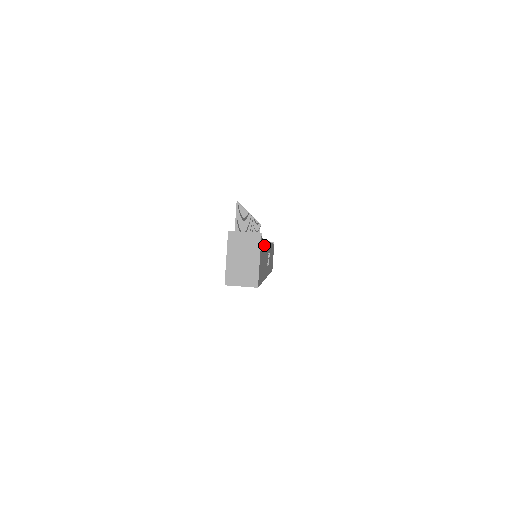
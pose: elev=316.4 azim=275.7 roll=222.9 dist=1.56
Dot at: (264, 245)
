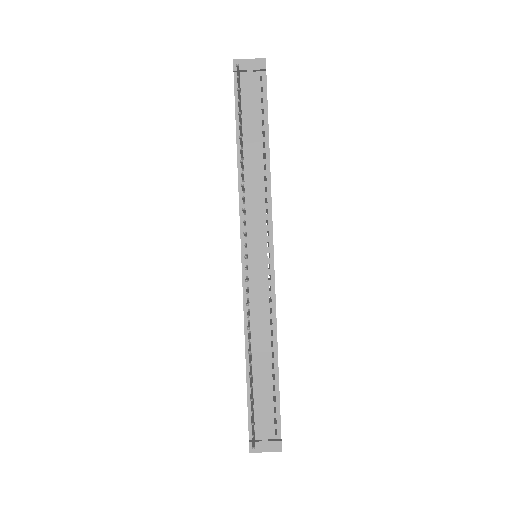
Dot at: (278, 384)
